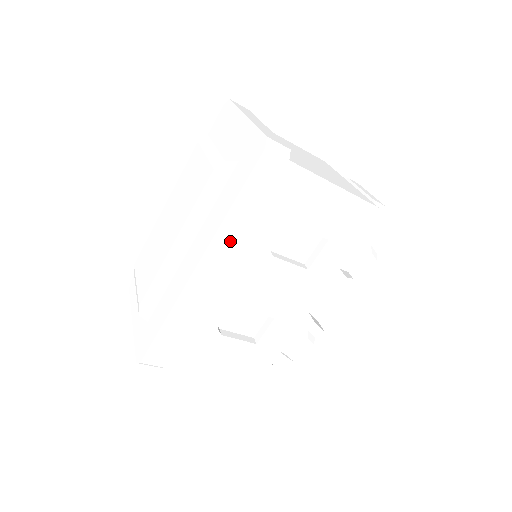
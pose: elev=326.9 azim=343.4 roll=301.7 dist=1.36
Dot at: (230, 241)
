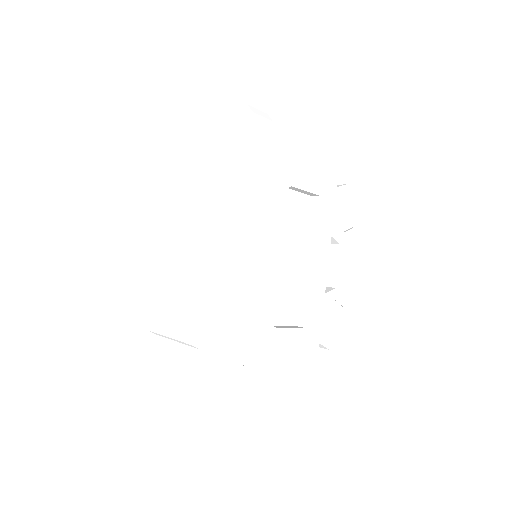
Dot at: (254, 211)
